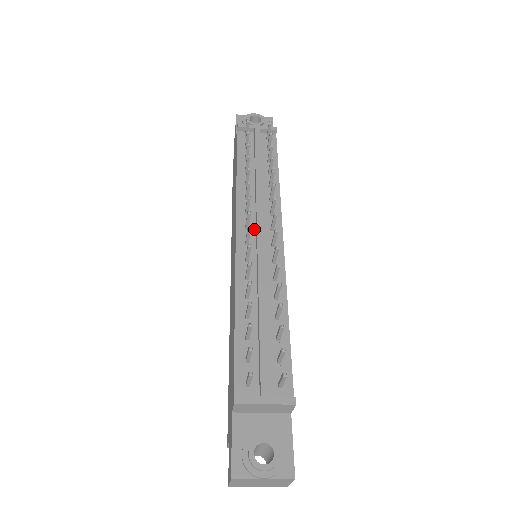
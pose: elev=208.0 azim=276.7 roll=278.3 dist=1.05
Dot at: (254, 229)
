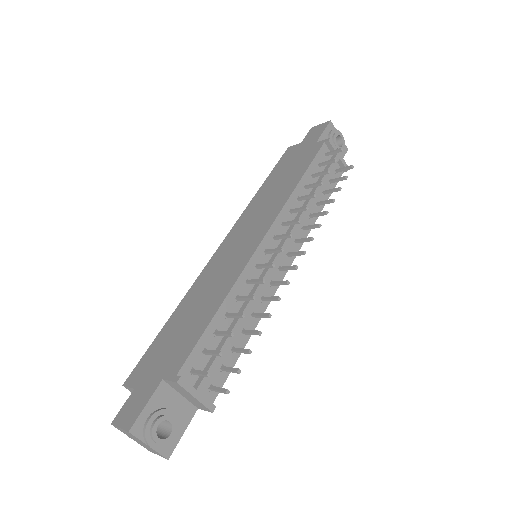
Dot at: (278, 243)
